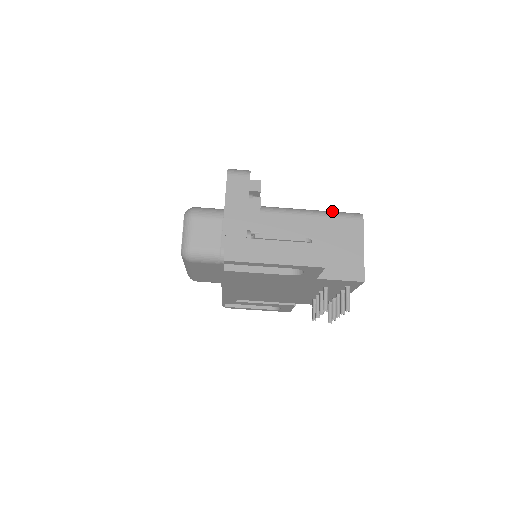
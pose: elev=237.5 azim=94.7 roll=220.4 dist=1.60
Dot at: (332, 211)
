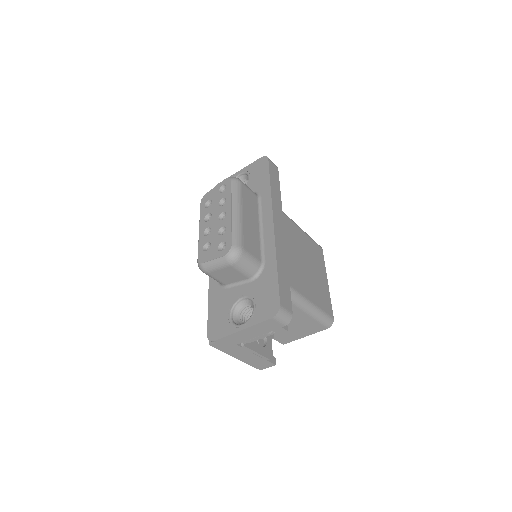
Dot at: (321, 312)
